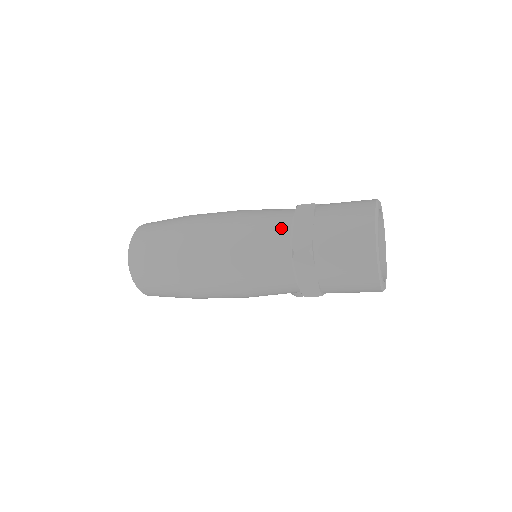
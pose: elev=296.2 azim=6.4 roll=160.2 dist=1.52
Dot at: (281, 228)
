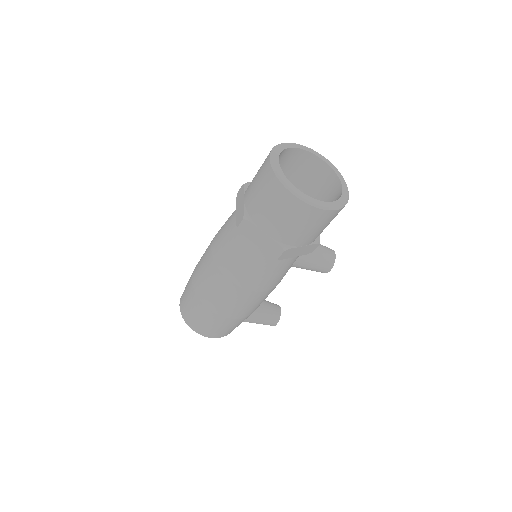
Dot at: (232, 218)
